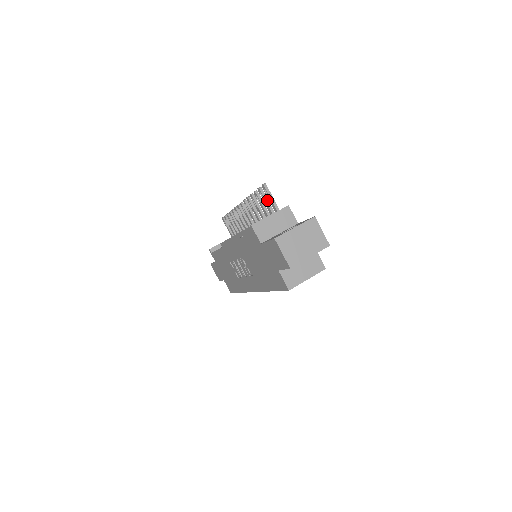
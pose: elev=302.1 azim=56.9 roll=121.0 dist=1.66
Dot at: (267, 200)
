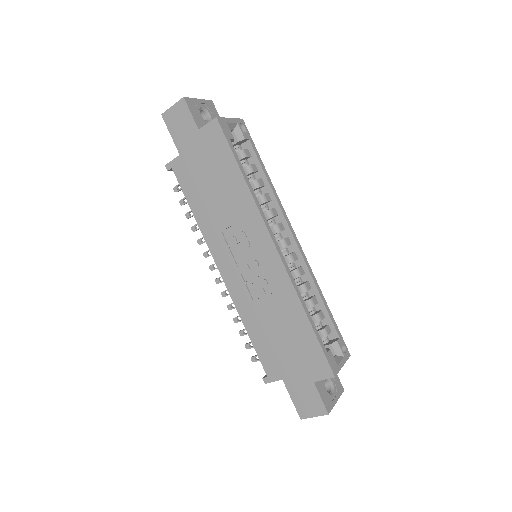
Dot at: occluded
